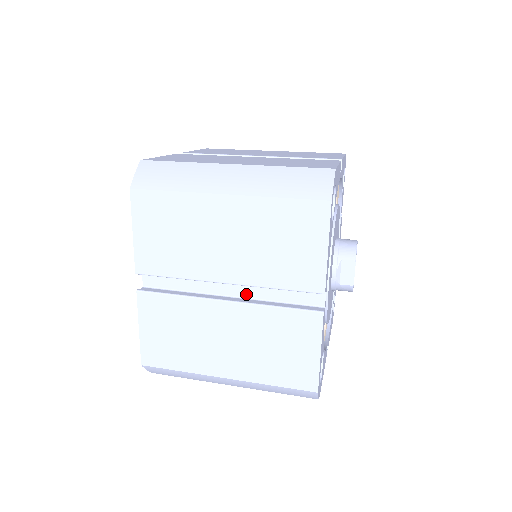
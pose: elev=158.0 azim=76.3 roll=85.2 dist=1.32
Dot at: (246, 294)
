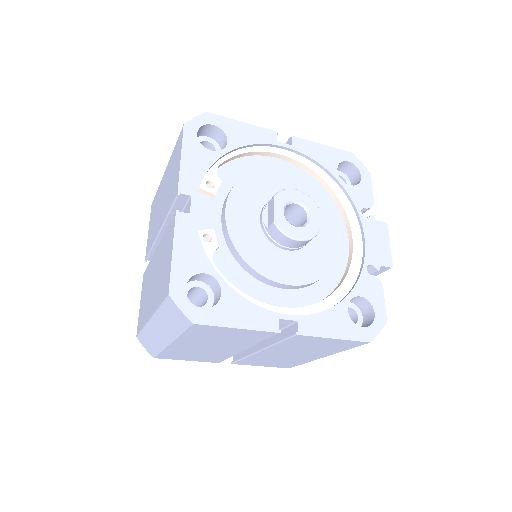
Dot at: occluded
